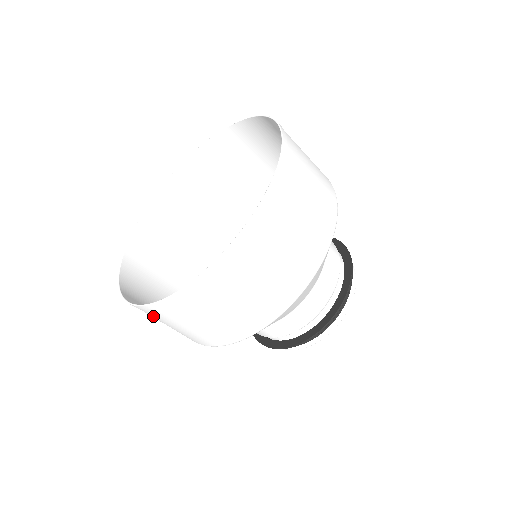
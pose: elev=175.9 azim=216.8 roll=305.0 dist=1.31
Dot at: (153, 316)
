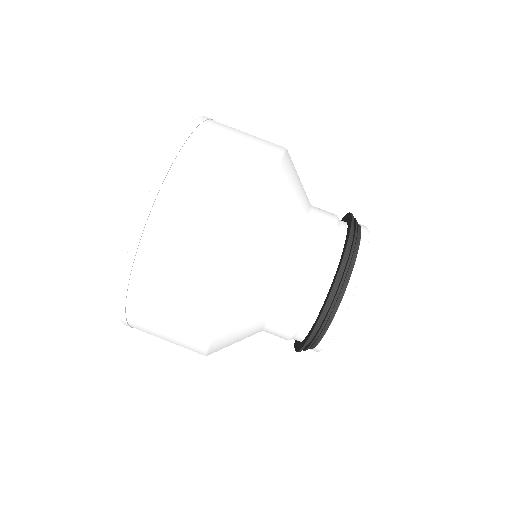
Dot at: occluded
